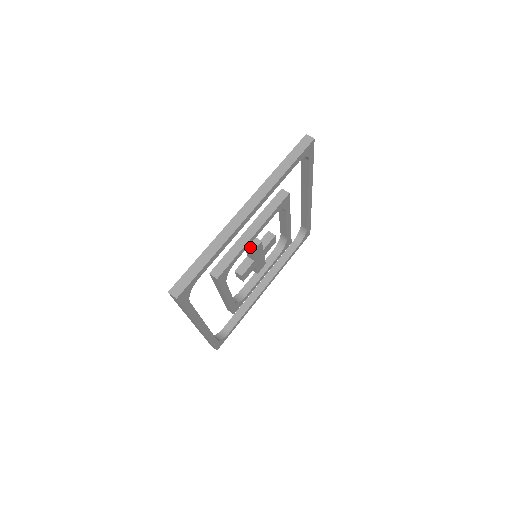
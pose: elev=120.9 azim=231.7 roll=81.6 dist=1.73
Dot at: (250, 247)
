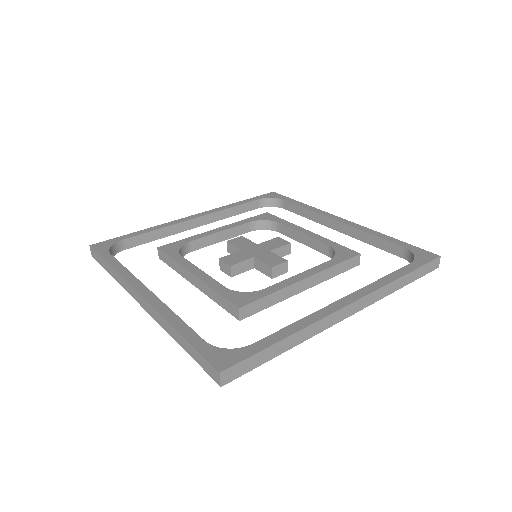
Dot at: (221, 265)
